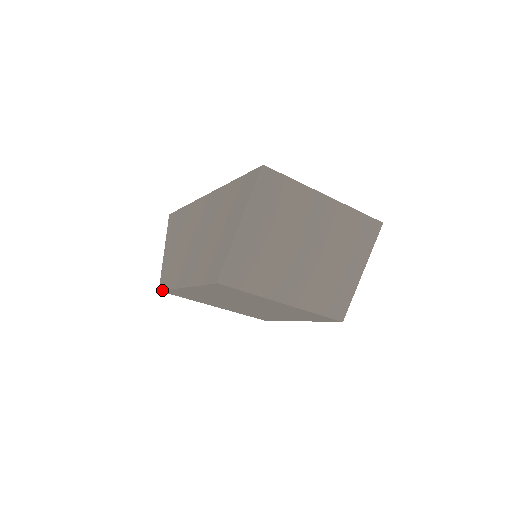
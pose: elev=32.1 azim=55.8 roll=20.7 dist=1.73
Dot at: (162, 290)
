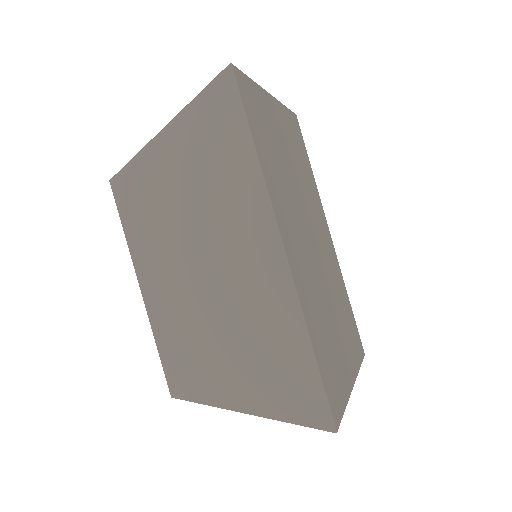
Dot at: (114, 198)
